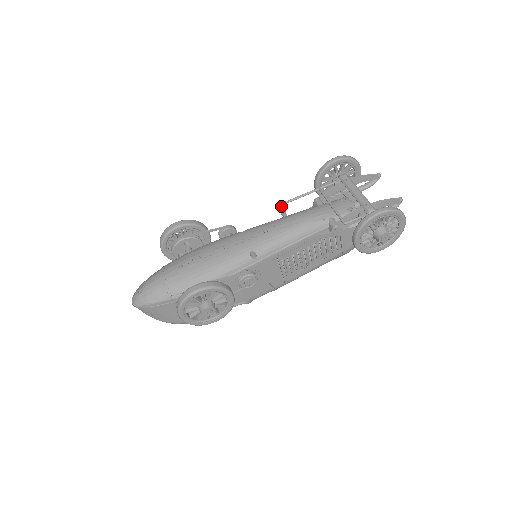
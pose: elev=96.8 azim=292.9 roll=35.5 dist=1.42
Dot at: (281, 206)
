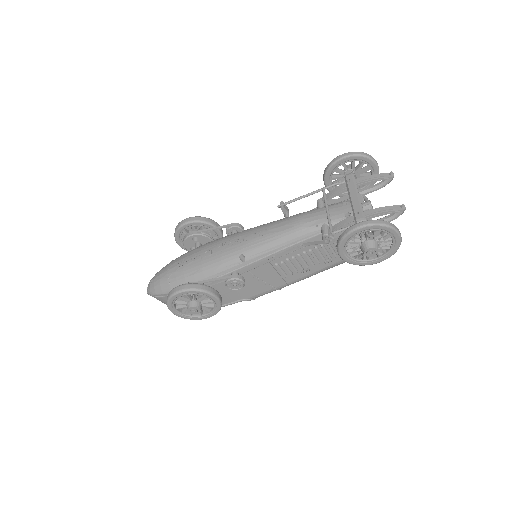
Dot at: (281, 207)
